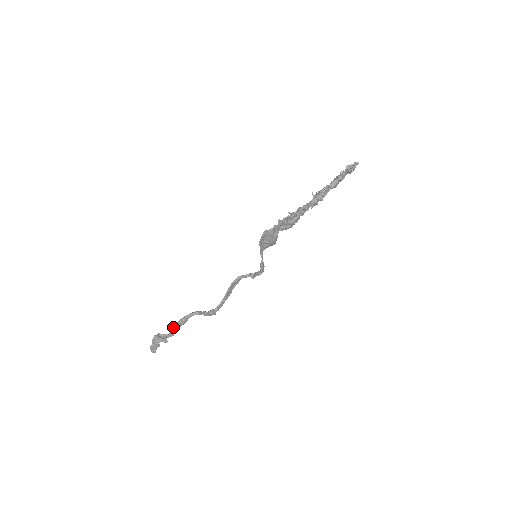
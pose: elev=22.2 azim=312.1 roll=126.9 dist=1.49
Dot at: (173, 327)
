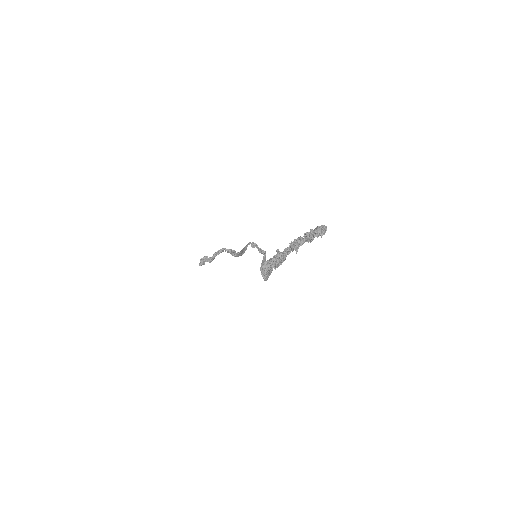
Dot at: (210, 262)
